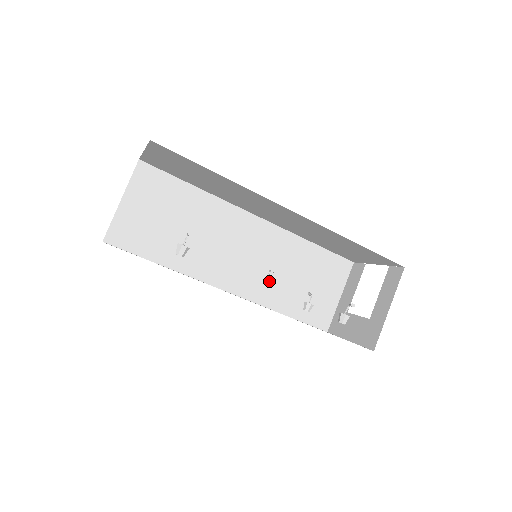
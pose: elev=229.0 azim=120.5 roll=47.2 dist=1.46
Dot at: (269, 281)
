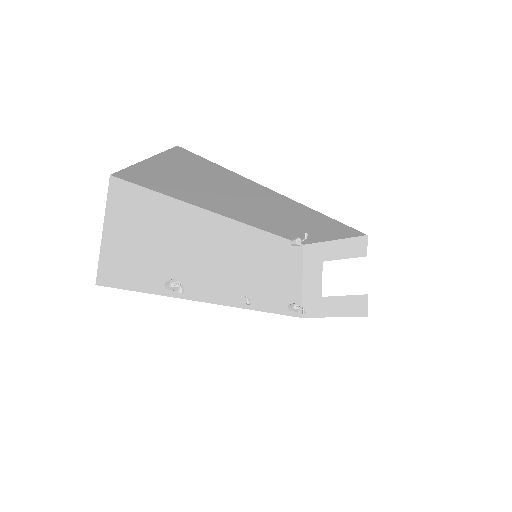
Dot at: (274, 223)
